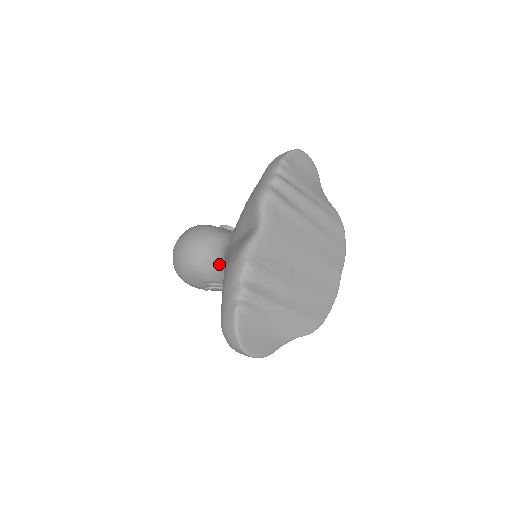
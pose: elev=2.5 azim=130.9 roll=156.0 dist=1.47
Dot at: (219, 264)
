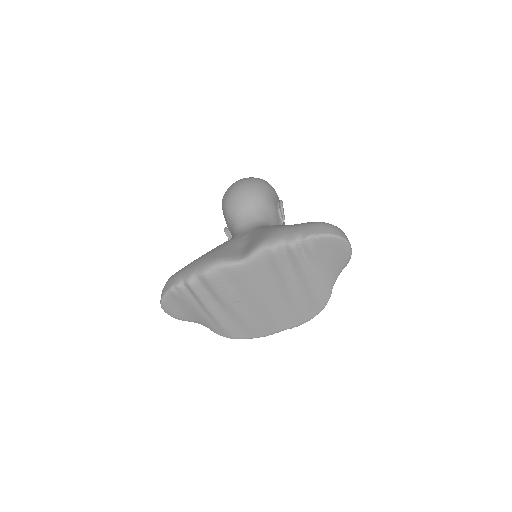
Dot at: (234, 232)
